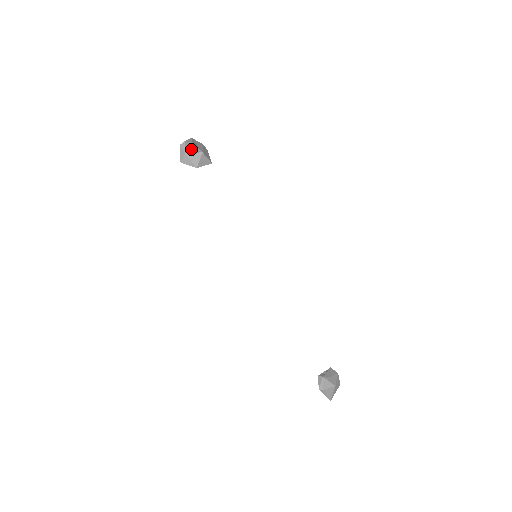
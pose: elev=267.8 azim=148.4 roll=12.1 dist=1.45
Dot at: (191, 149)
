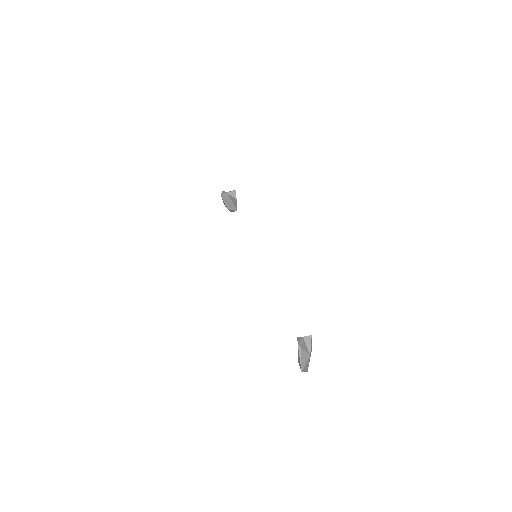
Dot at: (232, 193)
